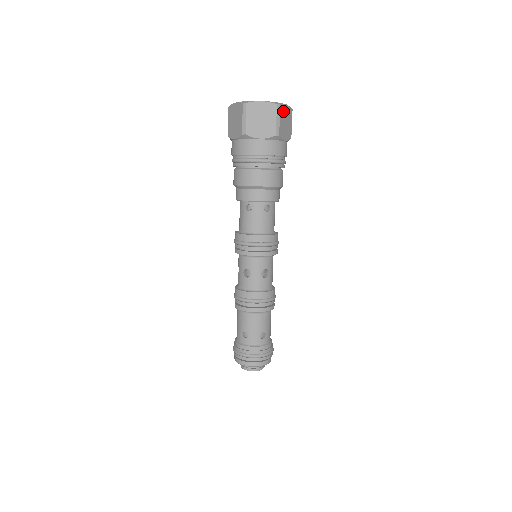
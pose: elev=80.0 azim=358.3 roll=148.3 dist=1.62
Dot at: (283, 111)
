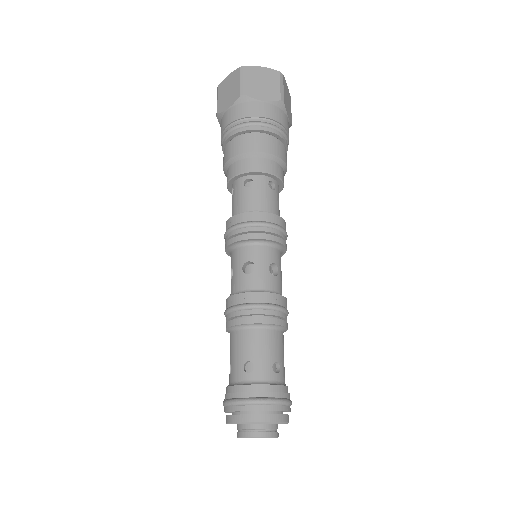
Dot at: (254, 72)
